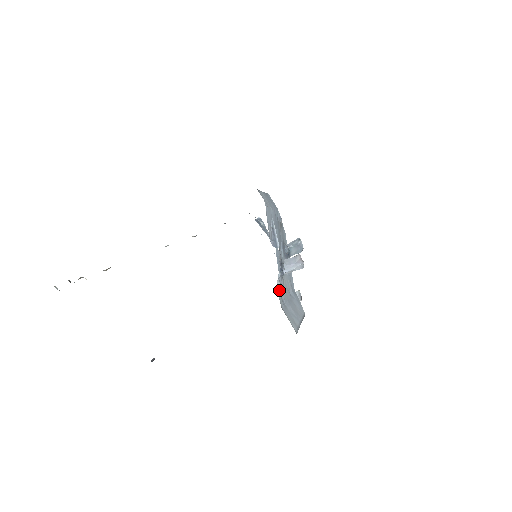
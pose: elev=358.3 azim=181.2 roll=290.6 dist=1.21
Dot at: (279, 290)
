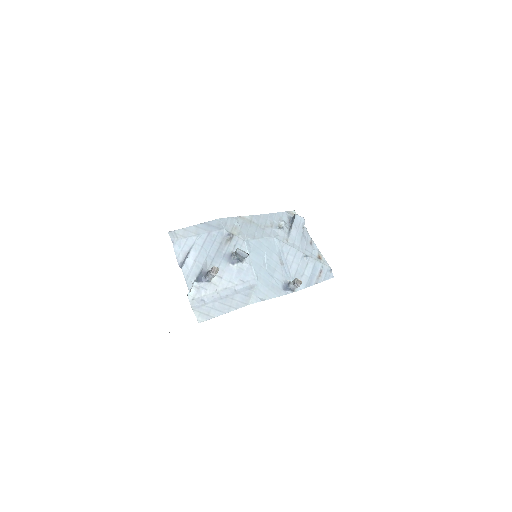
Dot at: (192, 294)
